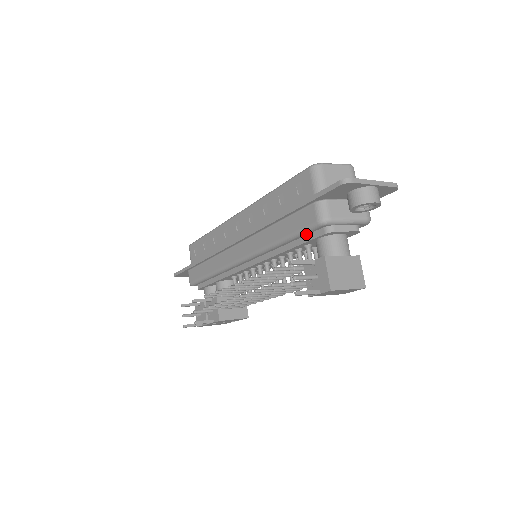
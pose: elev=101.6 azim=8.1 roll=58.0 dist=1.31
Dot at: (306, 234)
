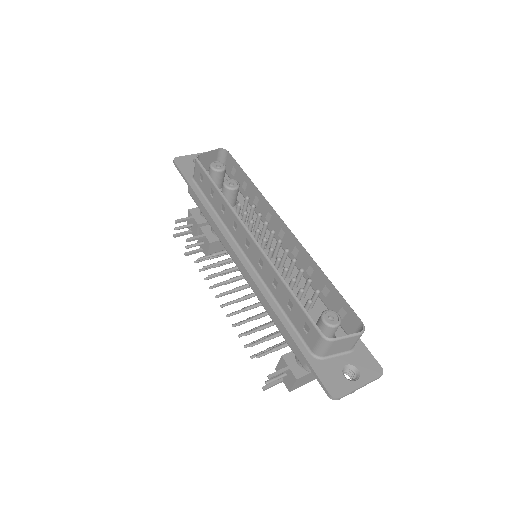
Dot at: occluded
